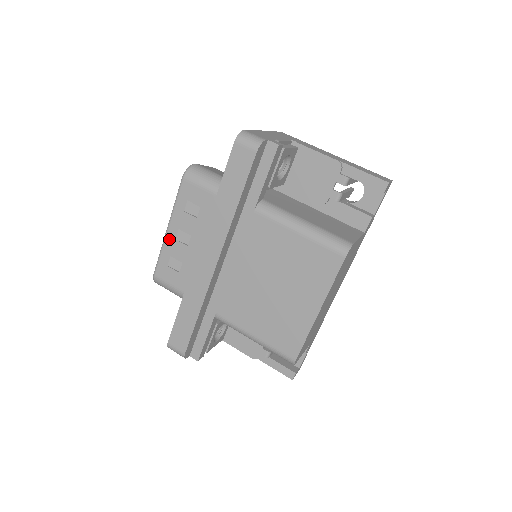
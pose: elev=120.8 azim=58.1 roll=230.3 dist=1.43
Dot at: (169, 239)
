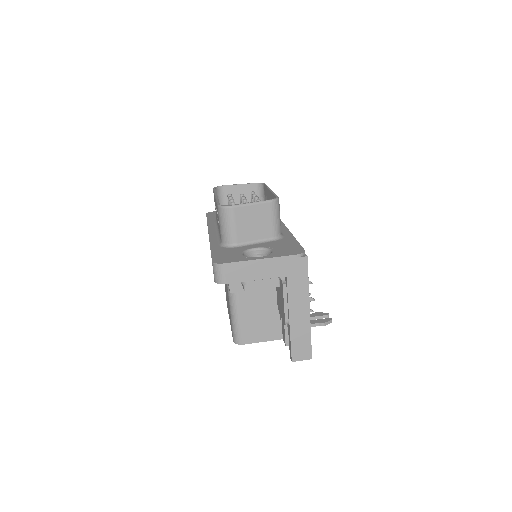
Dot at: occluded
